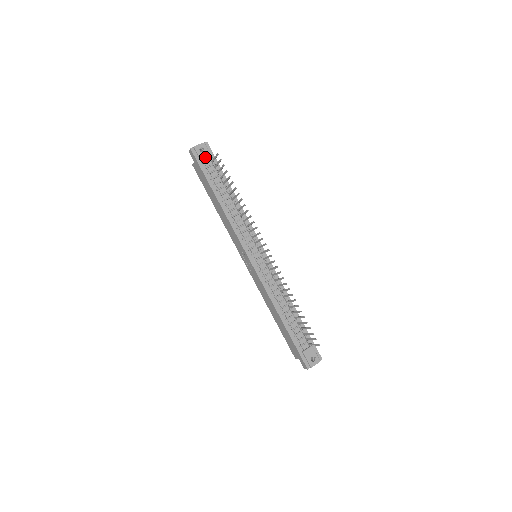
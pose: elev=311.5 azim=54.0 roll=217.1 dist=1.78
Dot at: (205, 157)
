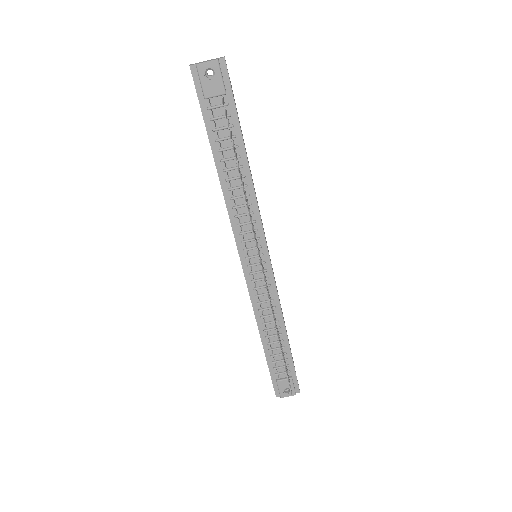
Dot at: (212, 89)
